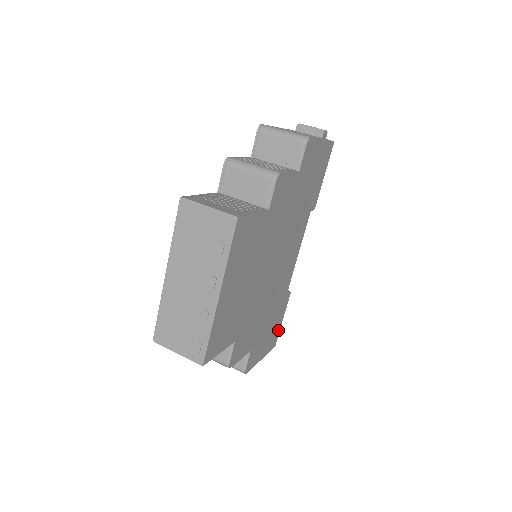
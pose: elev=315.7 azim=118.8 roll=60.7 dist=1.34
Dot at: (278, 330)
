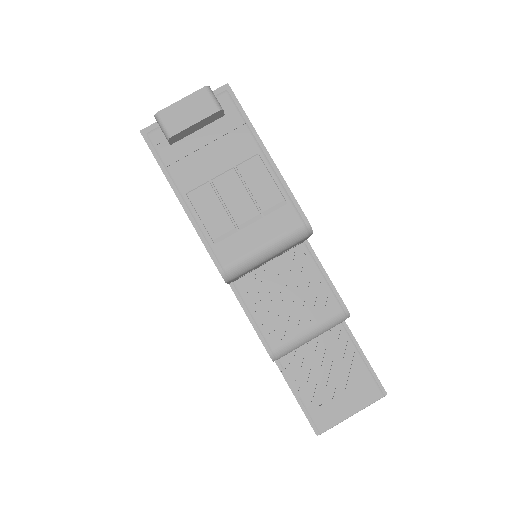
Dot at: occluded
